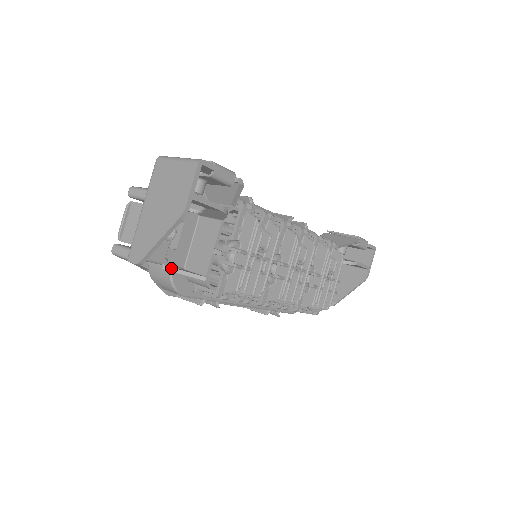
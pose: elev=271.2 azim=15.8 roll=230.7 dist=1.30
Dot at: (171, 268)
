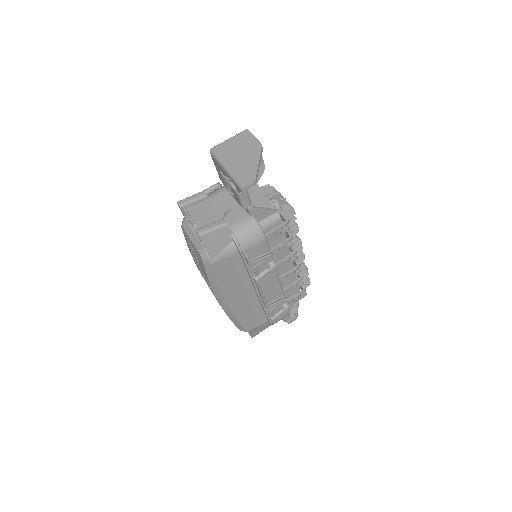
Dot at: (256, 207)
